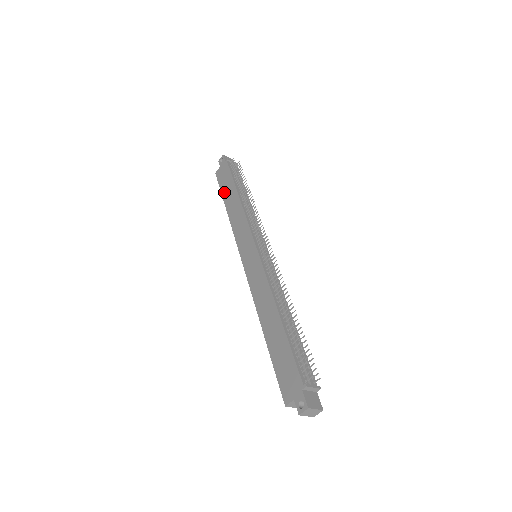
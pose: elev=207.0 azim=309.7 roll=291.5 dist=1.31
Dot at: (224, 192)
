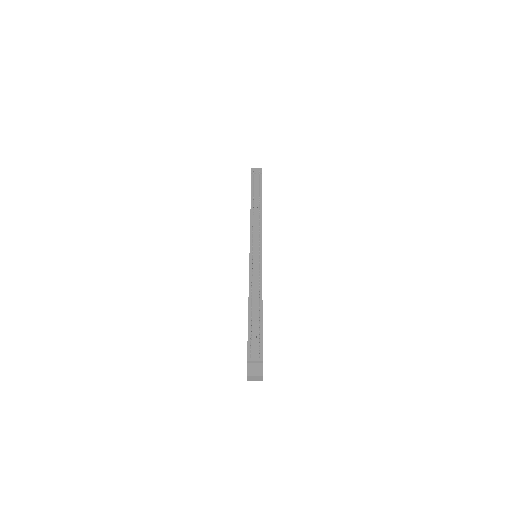
Dot at: occluded
